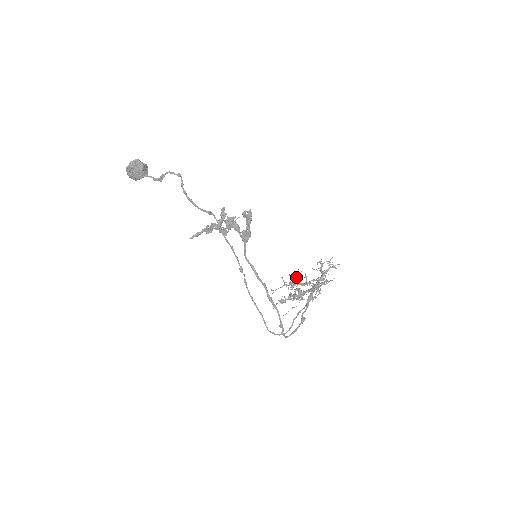
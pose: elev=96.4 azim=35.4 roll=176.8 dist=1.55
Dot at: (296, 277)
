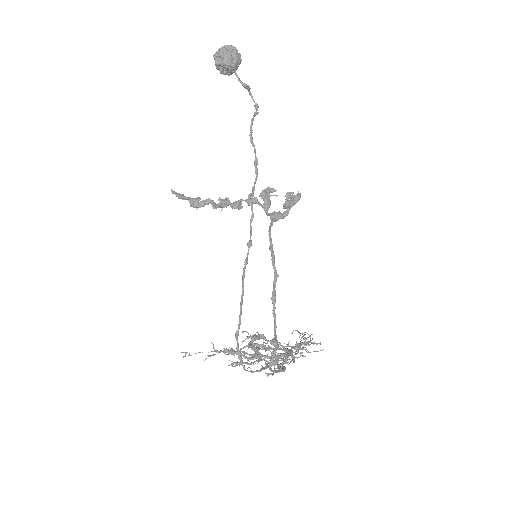
Dot at: occluded
